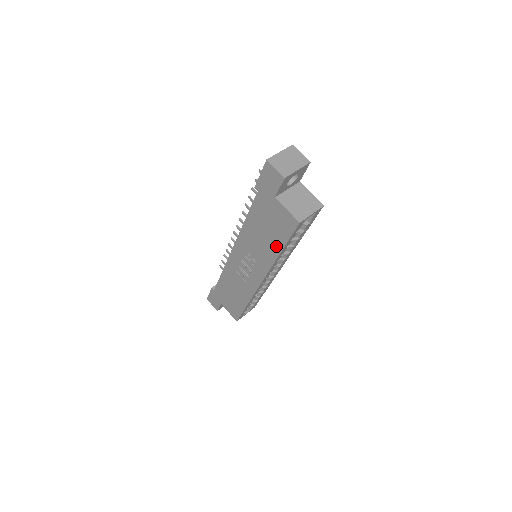
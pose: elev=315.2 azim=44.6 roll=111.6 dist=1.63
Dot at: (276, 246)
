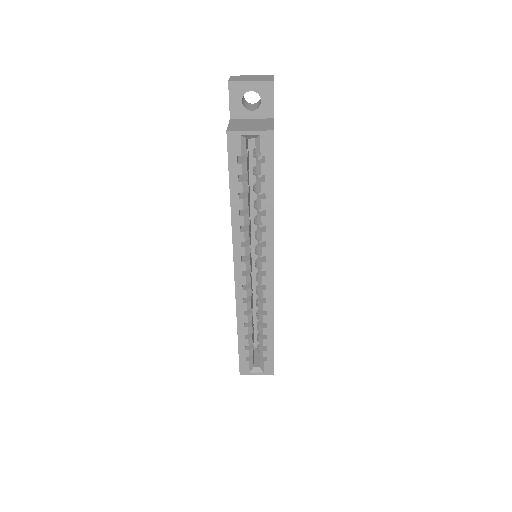
Dot at: occluded
